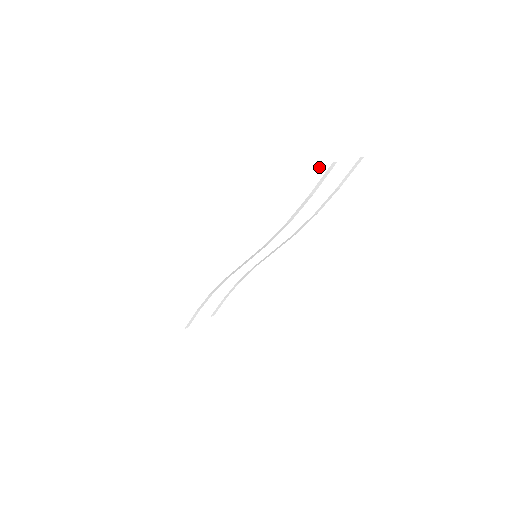
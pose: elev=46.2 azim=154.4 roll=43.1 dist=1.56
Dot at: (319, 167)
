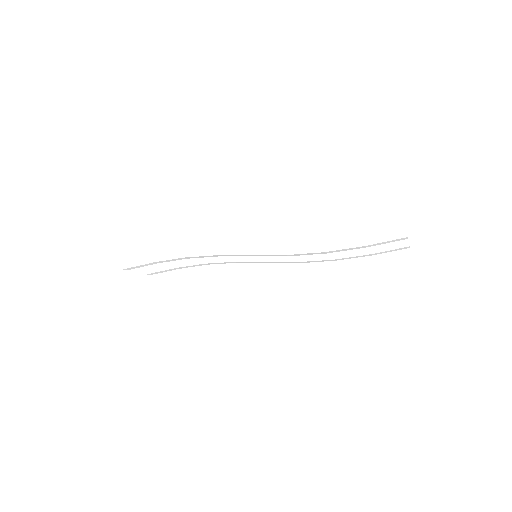
Dot at: (393, 232)
